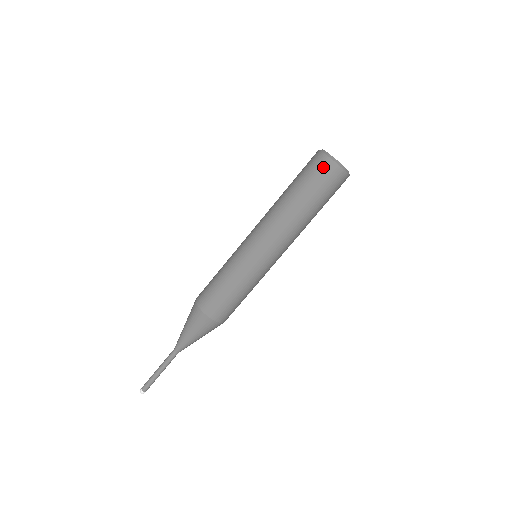
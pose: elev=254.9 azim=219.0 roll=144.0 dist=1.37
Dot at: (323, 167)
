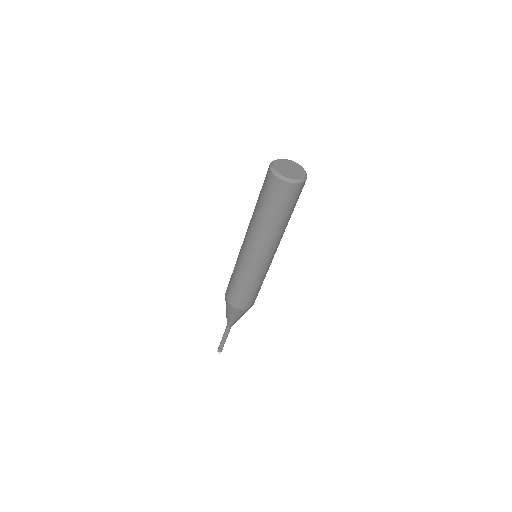
Dot at: (294, 192)
